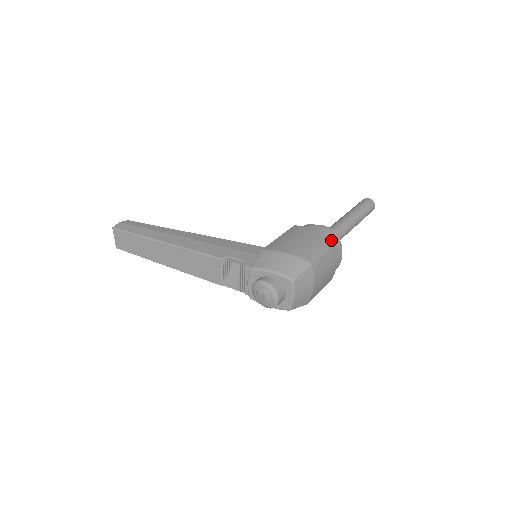
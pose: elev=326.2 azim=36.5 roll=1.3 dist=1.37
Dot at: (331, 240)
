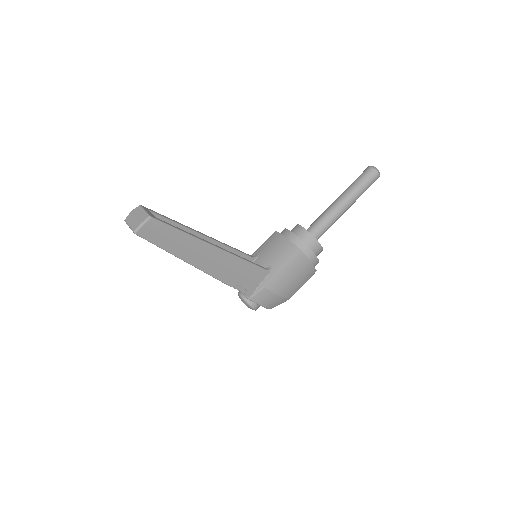
Dot at: (314, 272)
